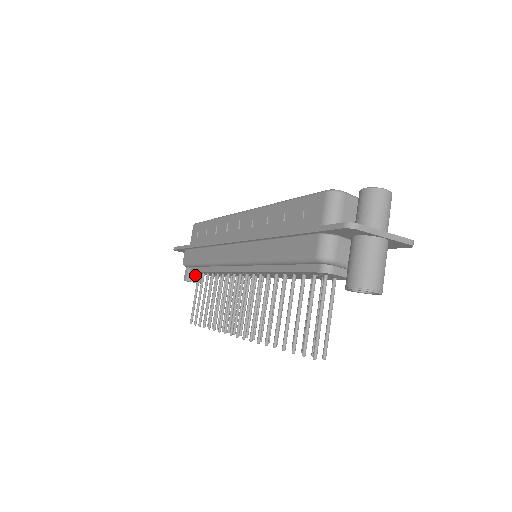
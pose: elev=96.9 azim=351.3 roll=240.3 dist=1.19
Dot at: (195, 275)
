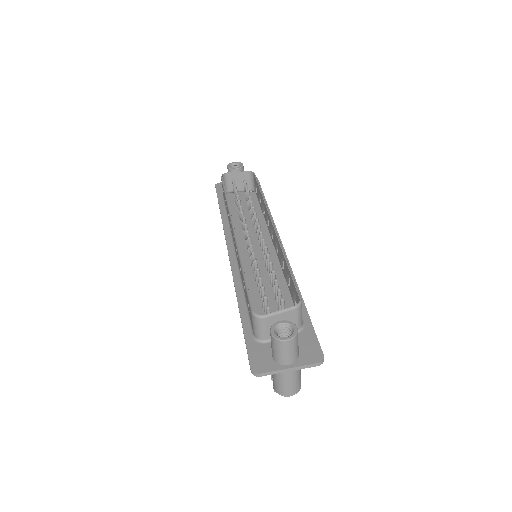
Dot at: occluded
